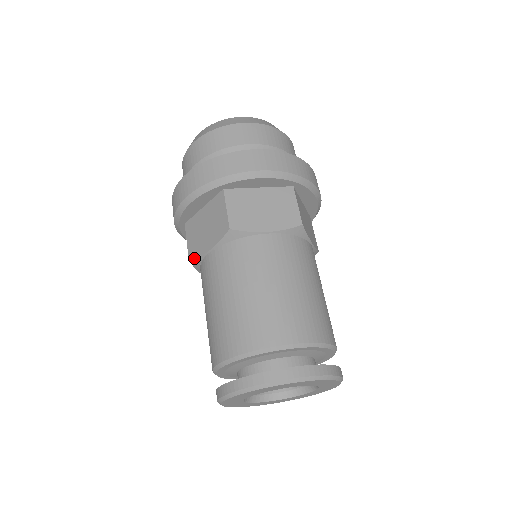
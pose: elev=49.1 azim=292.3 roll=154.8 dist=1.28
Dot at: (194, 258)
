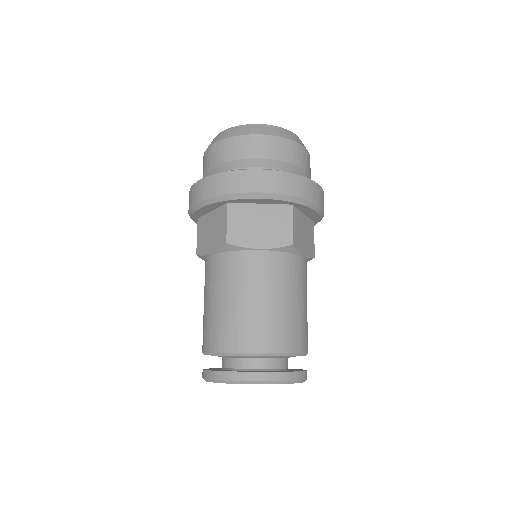
Dot at: (236, 244)
